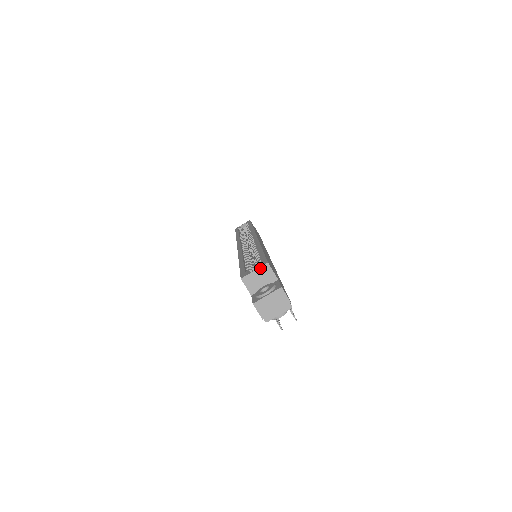
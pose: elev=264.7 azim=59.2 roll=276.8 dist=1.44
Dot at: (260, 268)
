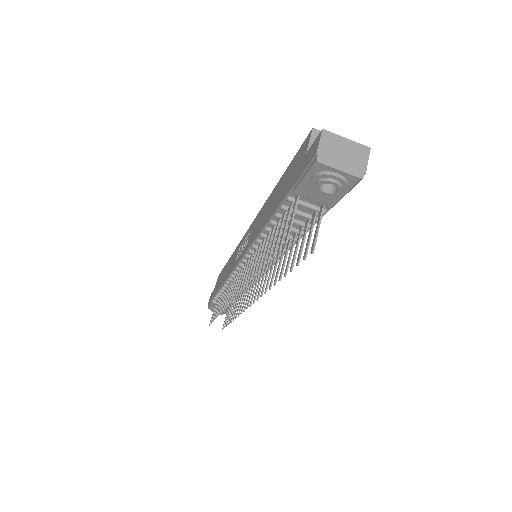
Dot at: occluded
